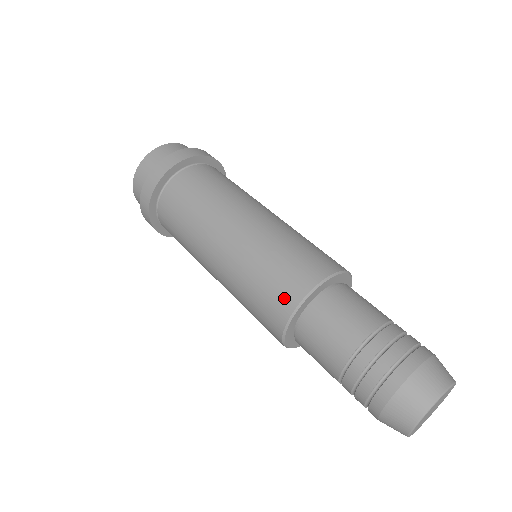
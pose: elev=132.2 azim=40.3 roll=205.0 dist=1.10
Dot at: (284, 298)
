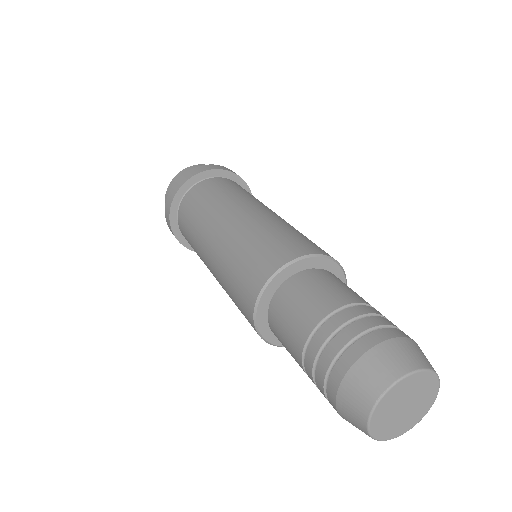
Dot at: (253, 280)
